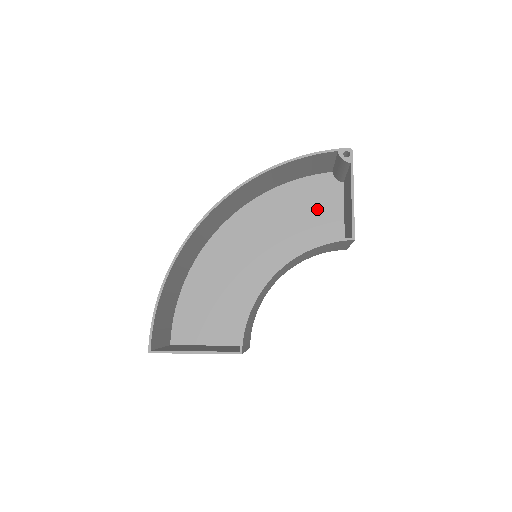
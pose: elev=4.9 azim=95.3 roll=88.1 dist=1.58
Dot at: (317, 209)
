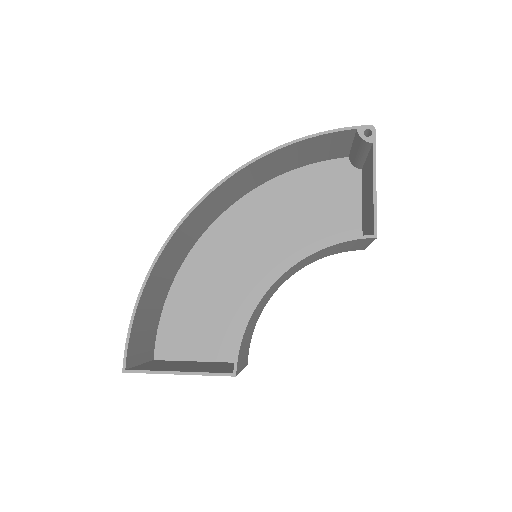
Dot at: (330, 201)
